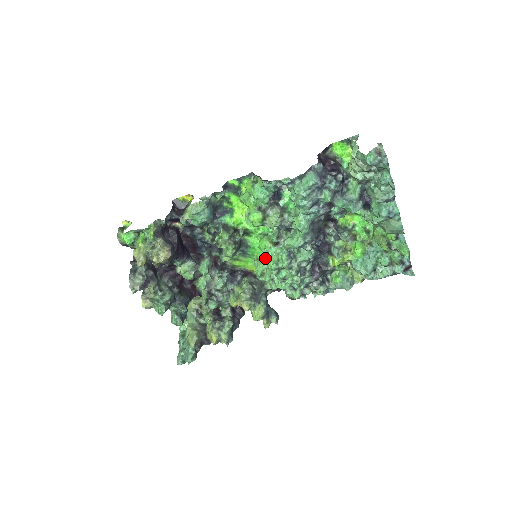
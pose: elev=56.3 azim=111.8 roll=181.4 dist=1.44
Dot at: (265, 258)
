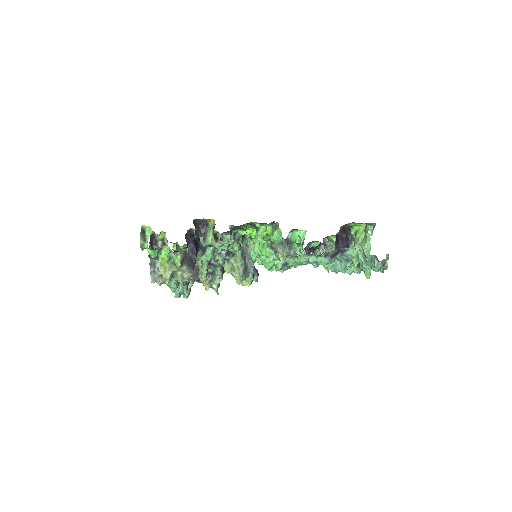
Dot at: (263, 258)
